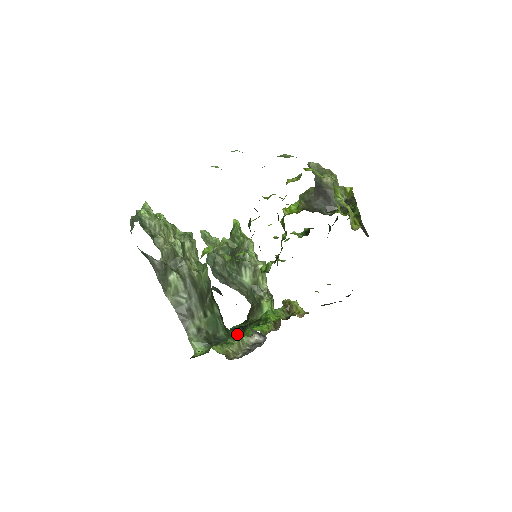
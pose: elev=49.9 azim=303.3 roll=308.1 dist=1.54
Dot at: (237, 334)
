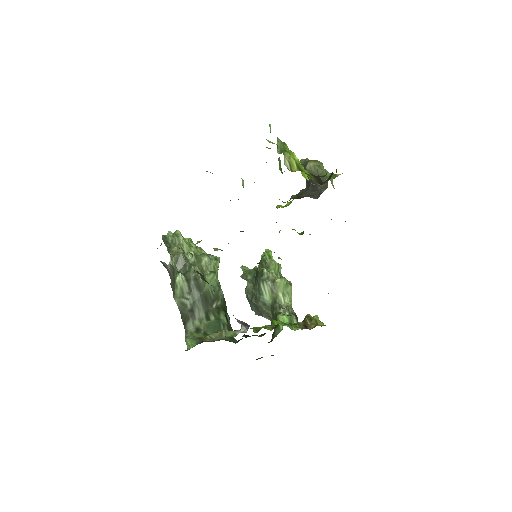
Dot at: occluded
